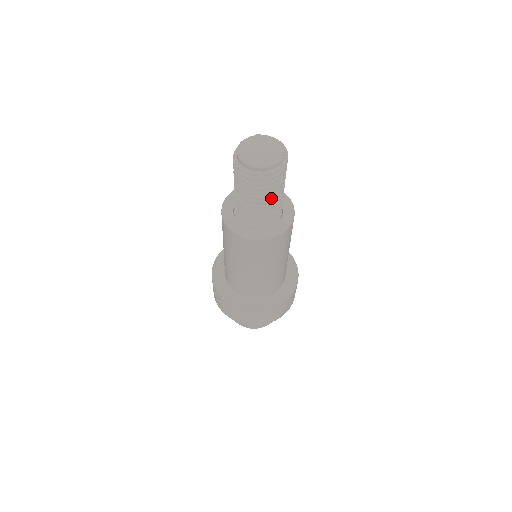
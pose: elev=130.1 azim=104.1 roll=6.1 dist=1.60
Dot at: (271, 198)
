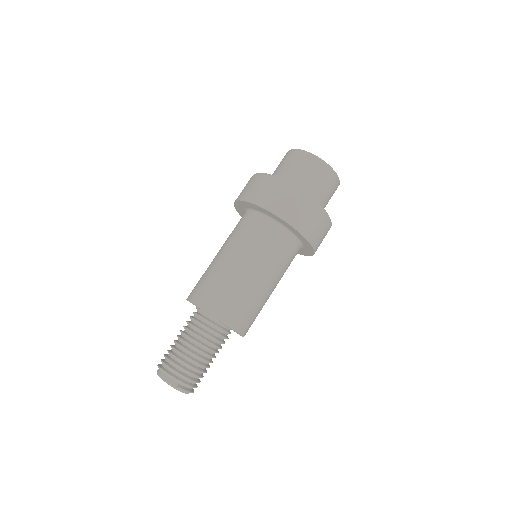
Dot at: occluded
